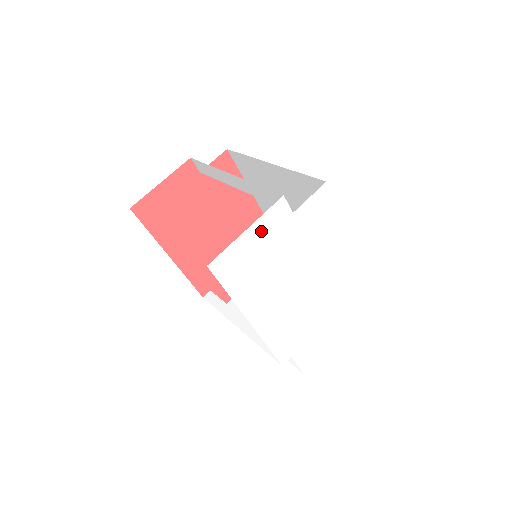
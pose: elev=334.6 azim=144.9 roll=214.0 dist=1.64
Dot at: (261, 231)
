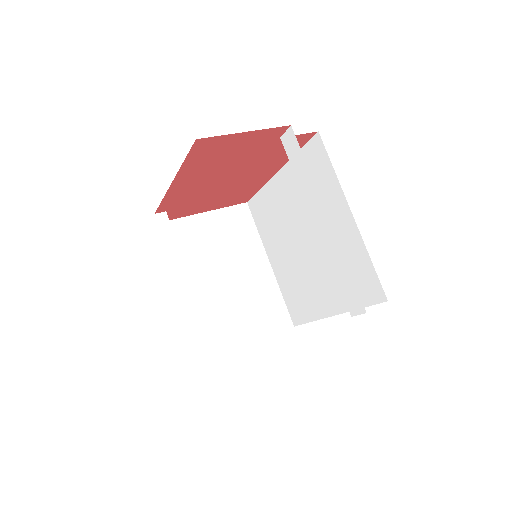
Dot at: occluded
